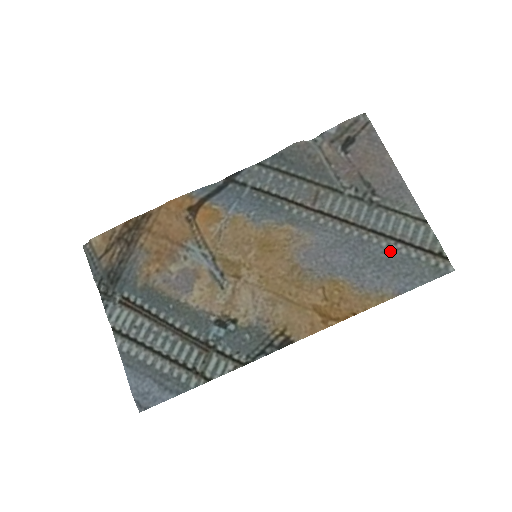
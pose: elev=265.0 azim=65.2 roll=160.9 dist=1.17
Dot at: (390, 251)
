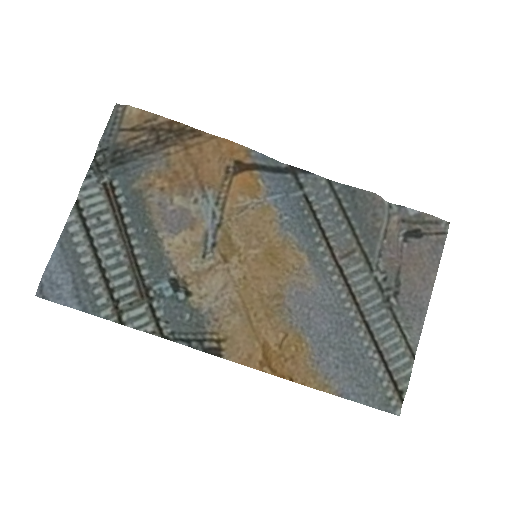
Dot at: (365, 354)
